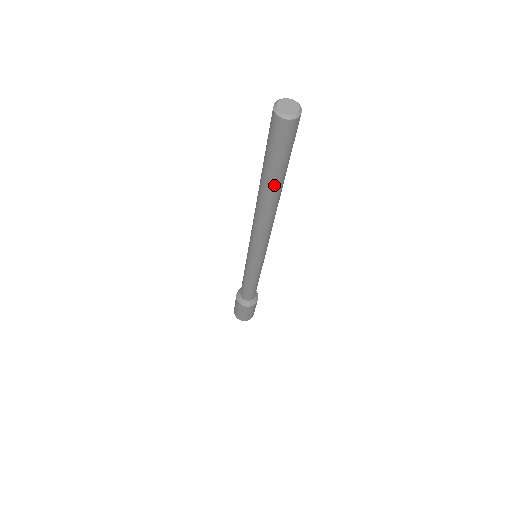
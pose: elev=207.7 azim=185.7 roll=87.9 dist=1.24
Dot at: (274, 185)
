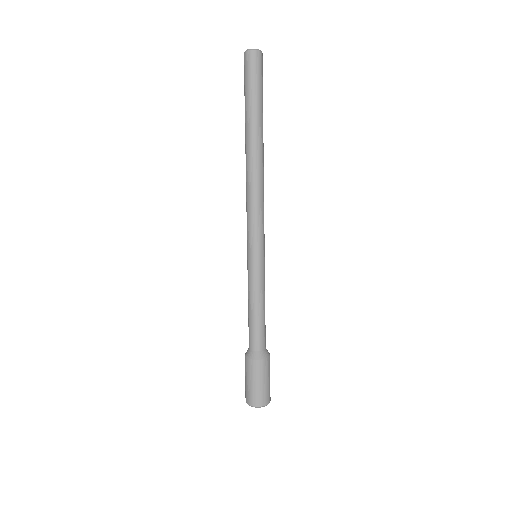
Dot at: (254, 123)
